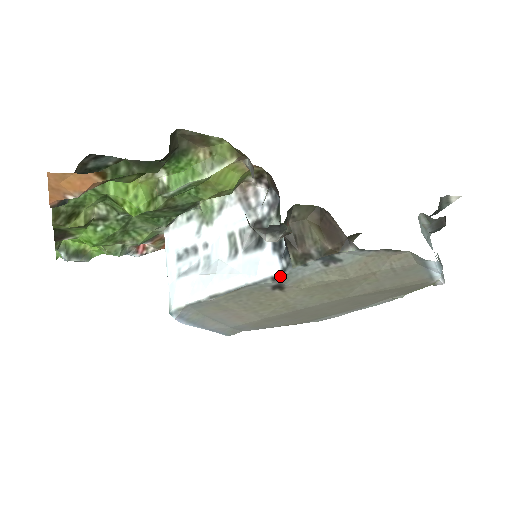
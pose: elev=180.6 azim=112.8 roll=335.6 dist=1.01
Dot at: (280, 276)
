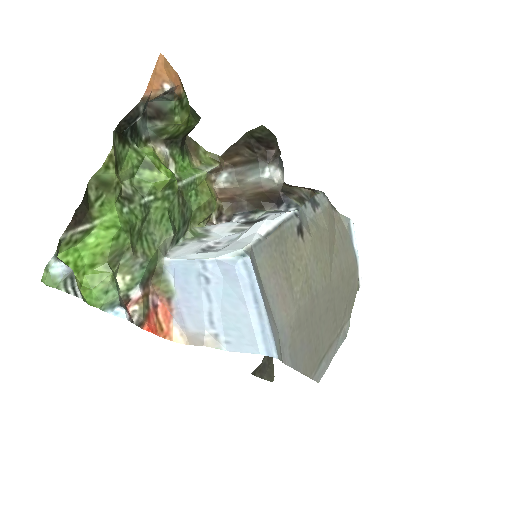
Dot at: (298, 213)
